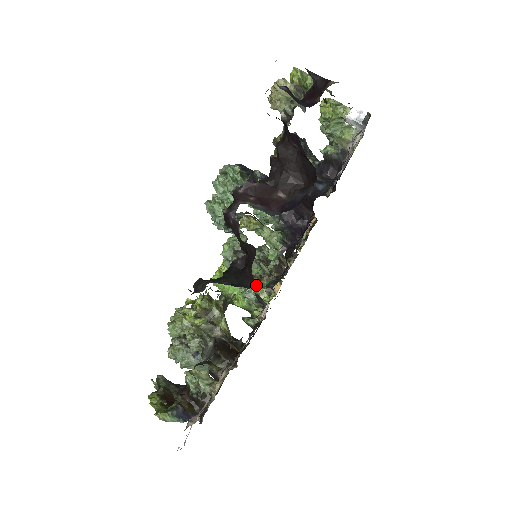
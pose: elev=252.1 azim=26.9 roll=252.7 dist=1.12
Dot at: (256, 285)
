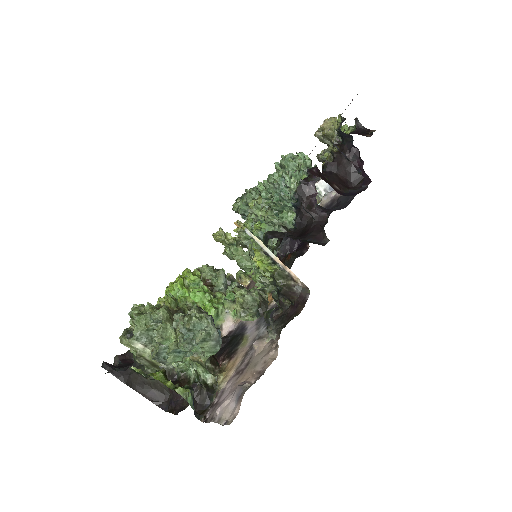
Dot at: (228, 296)
